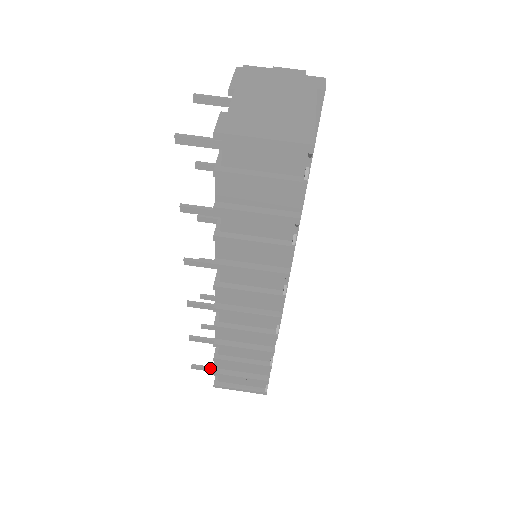
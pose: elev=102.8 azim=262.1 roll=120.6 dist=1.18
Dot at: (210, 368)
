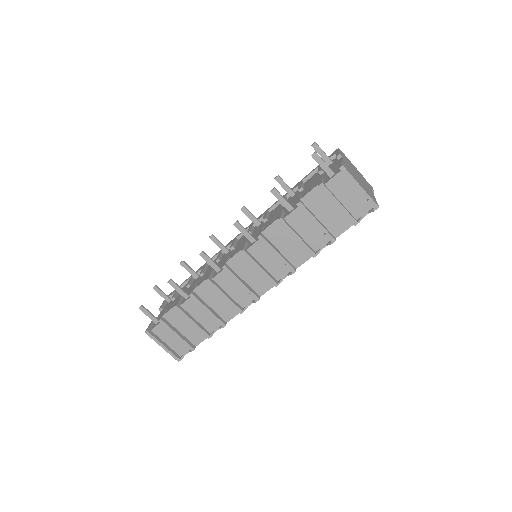
Dot at: (154, 316)
